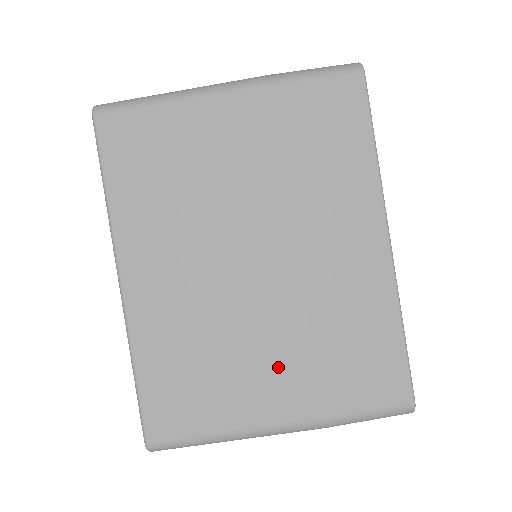
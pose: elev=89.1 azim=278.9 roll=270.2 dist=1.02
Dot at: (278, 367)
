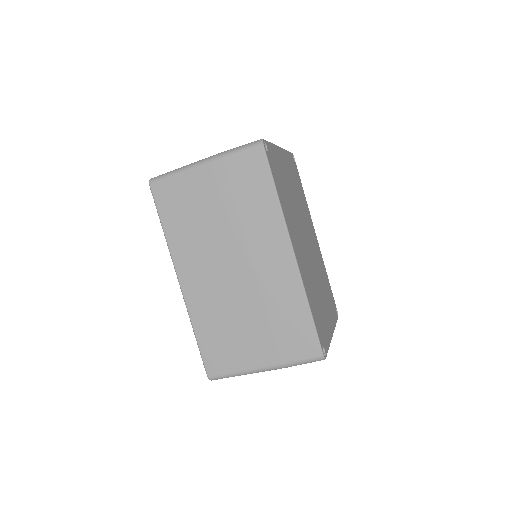
Dot at: occluded
